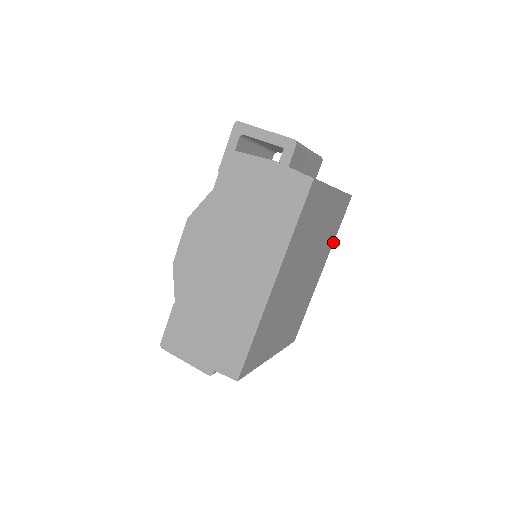
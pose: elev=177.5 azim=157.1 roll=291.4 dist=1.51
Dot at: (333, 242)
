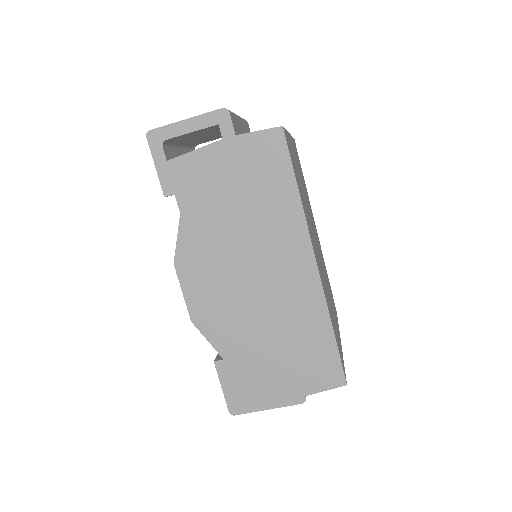
Dot at: occluded
